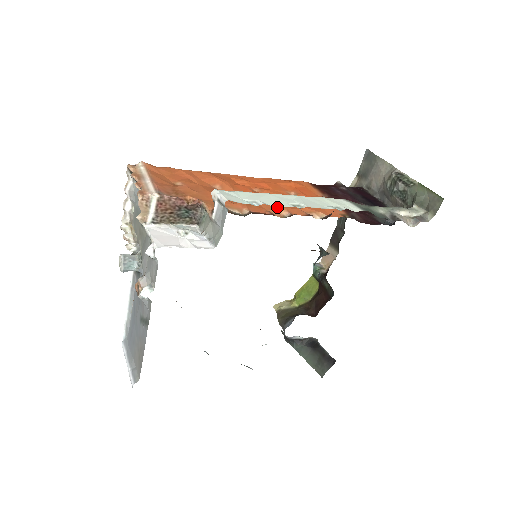
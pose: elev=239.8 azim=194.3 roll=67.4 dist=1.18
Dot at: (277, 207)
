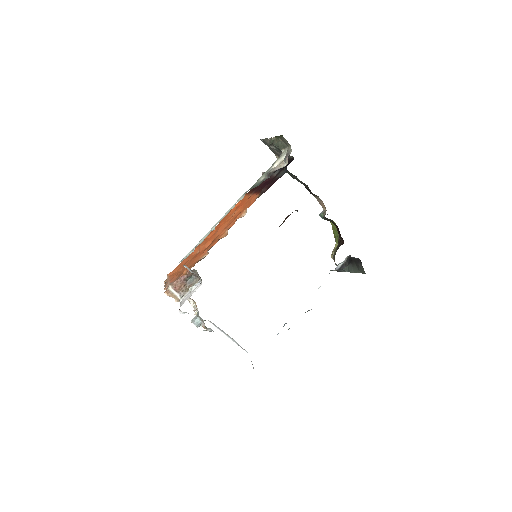
Dot at: (223, 232)
